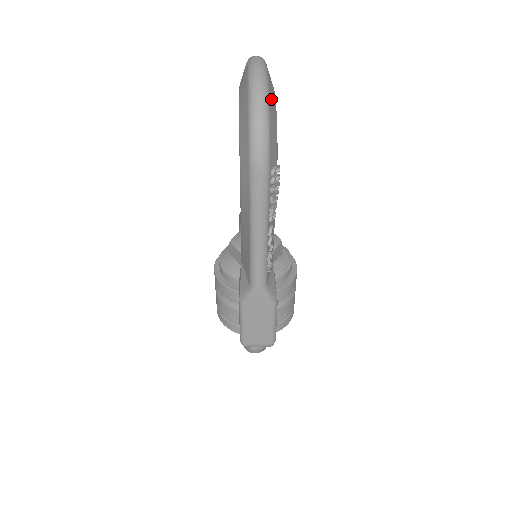
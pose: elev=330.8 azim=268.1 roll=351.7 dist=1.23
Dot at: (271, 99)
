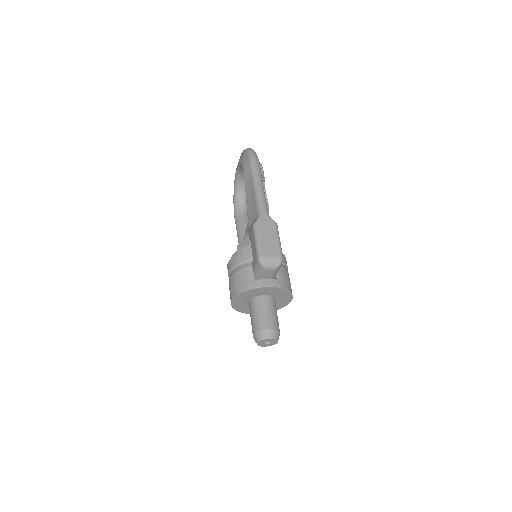
Dot at: occluded
